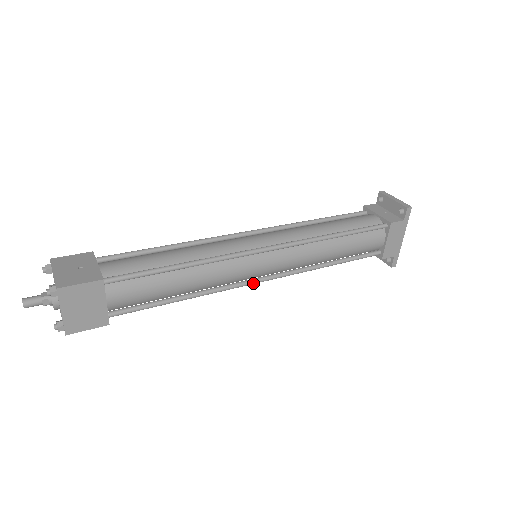
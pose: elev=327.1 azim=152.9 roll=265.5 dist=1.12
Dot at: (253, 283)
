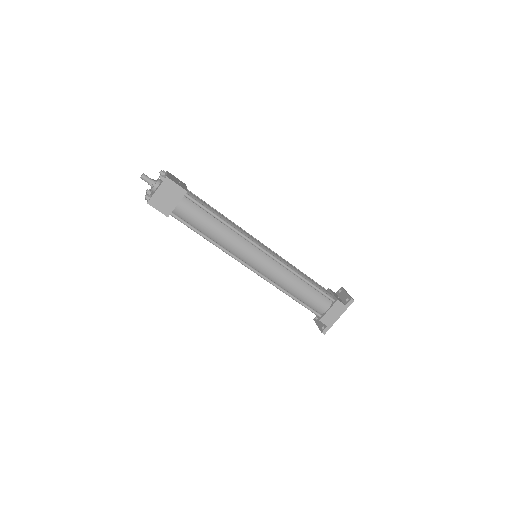
Dot at: (245, 265)
